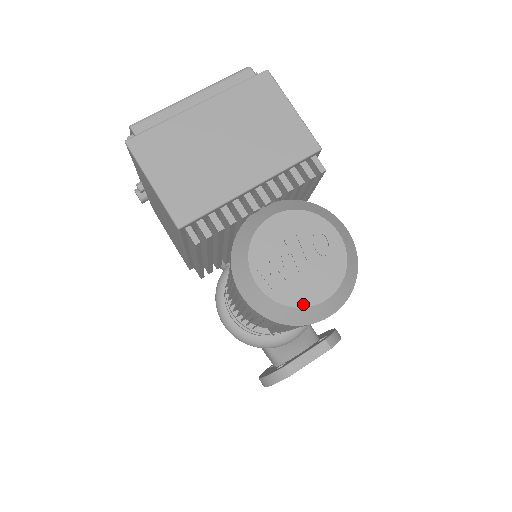
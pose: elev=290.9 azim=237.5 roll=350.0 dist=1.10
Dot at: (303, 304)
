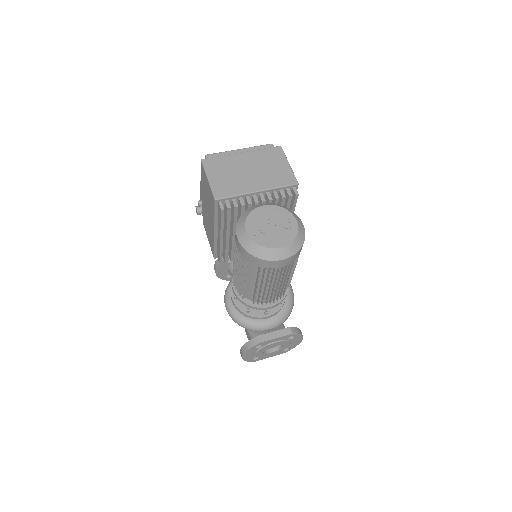
Dot at: (268, 246)
